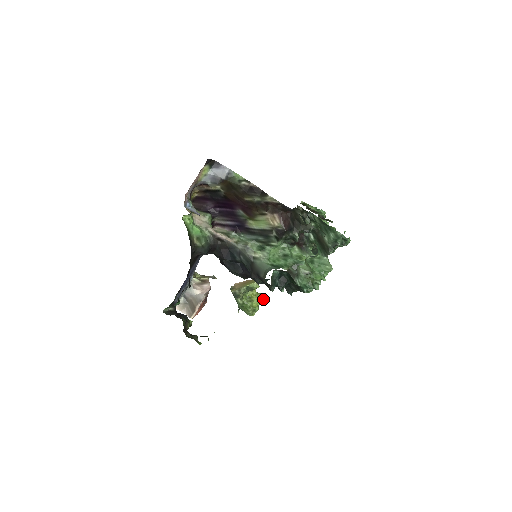
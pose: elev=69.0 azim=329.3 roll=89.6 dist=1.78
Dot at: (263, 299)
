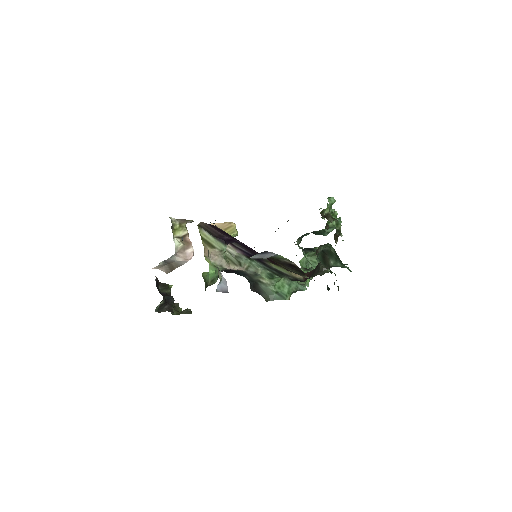
Dot at: occluded
